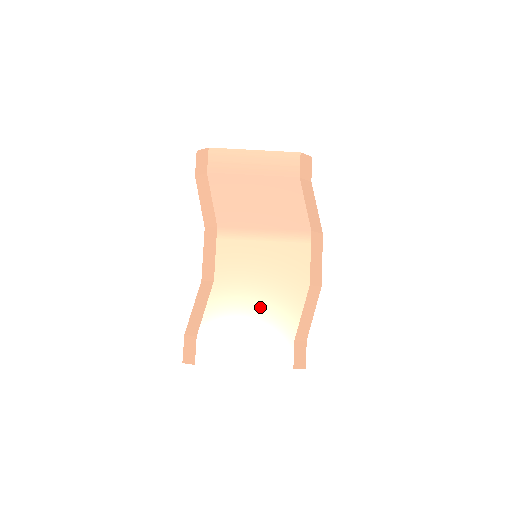
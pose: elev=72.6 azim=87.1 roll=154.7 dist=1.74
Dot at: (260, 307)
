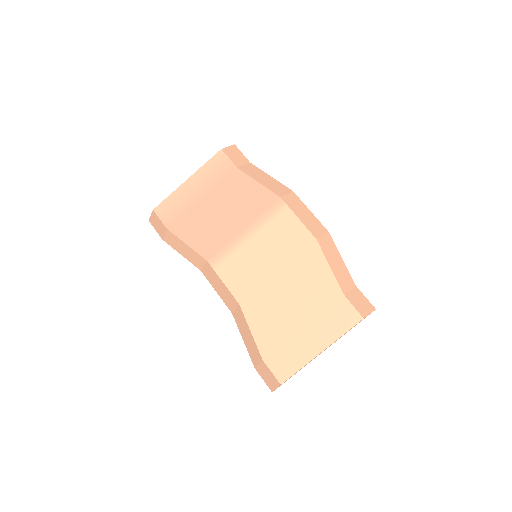
Dot at: (292, 292)
